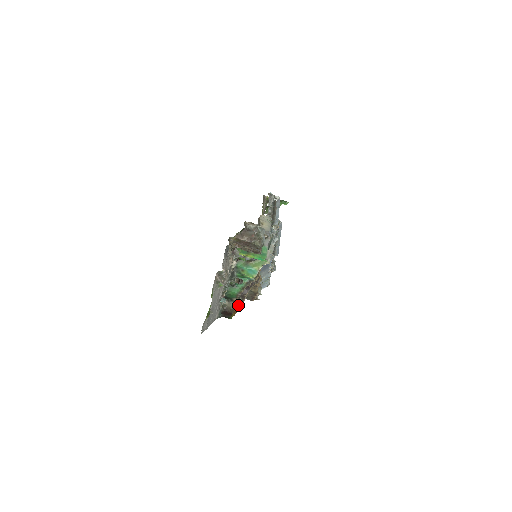
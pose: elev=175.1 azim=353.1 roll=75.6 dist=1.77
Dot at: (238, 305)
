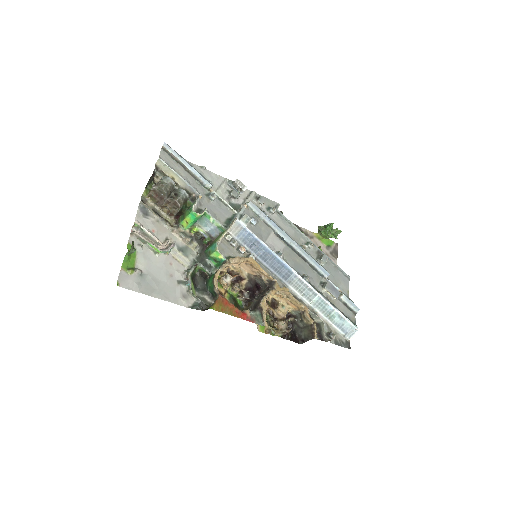
Dot at: (245, 312)
